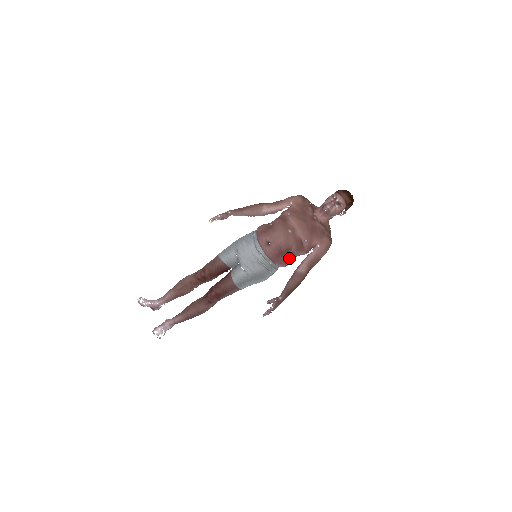
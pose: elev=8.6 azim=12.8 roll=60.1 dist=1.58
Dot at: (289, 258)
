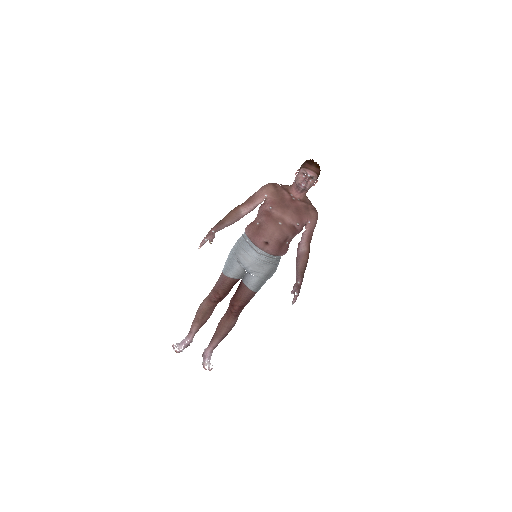
Dot at: (288, 245)
